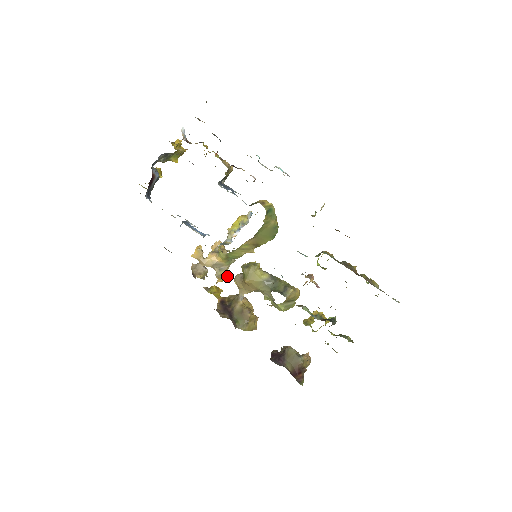
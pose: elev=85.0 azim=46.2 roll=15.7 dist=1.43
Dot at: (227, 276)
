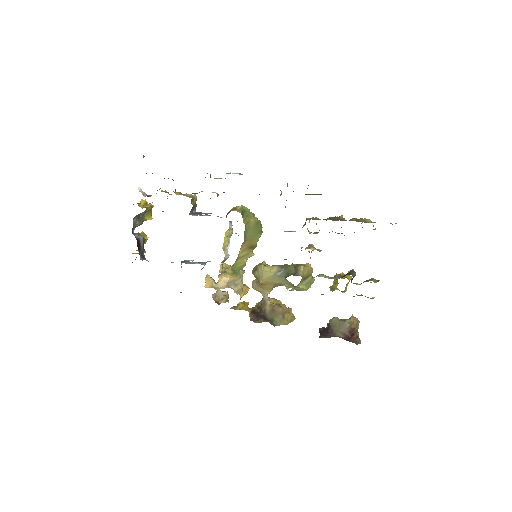
Dot at: (246, 288)
